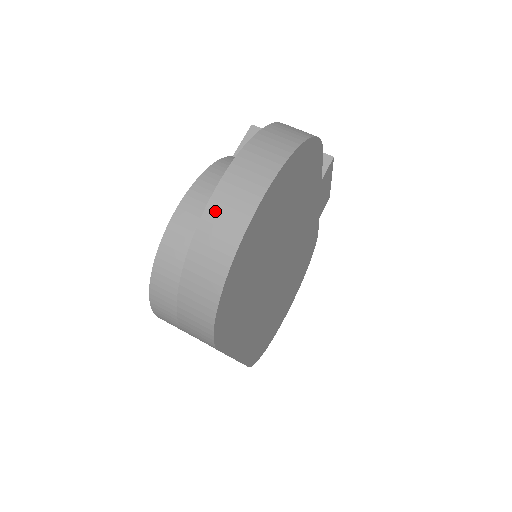
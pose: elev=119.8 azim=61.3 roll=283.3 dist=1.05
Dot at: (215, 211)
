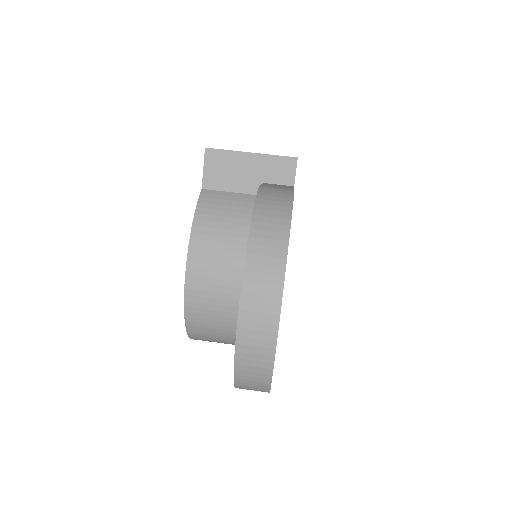
Dot at: (244, 344)
